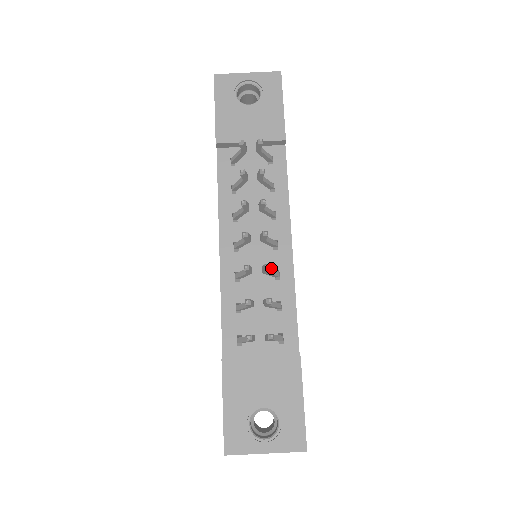
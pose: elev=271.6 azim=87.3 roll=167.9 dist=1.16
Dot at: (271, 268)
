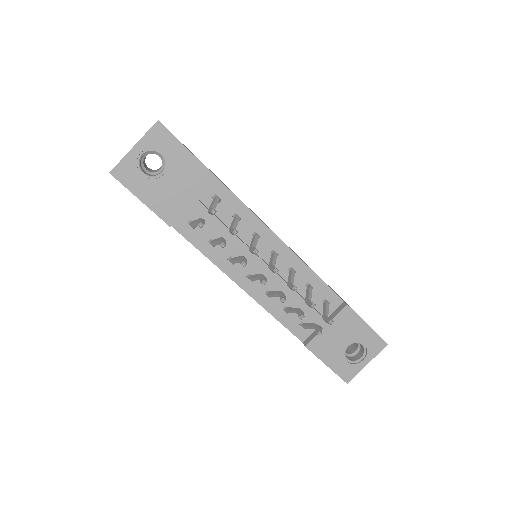
Dot at: (285, 270)
